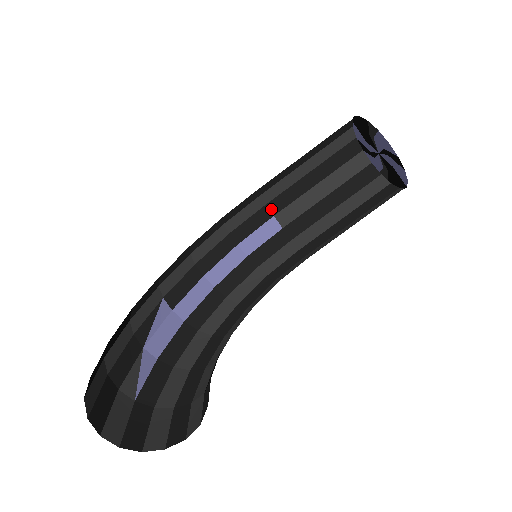
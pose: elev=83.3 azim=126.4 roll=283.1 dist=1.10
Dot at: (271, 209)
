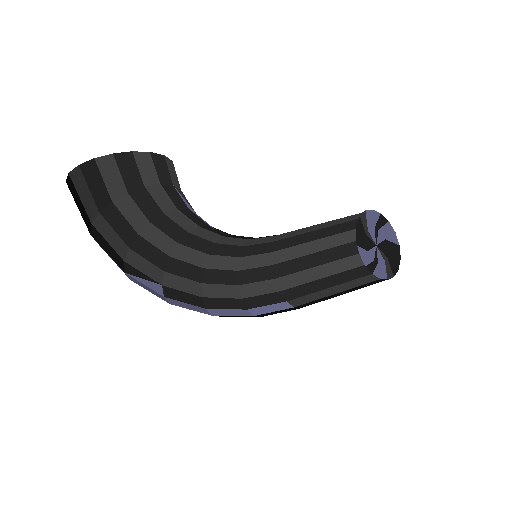
Dot at: (285, 296)
